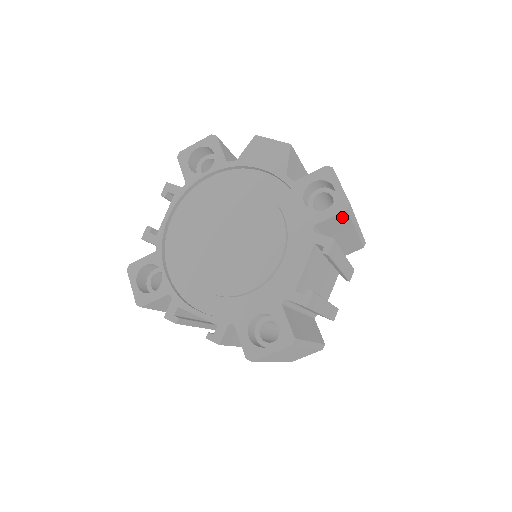
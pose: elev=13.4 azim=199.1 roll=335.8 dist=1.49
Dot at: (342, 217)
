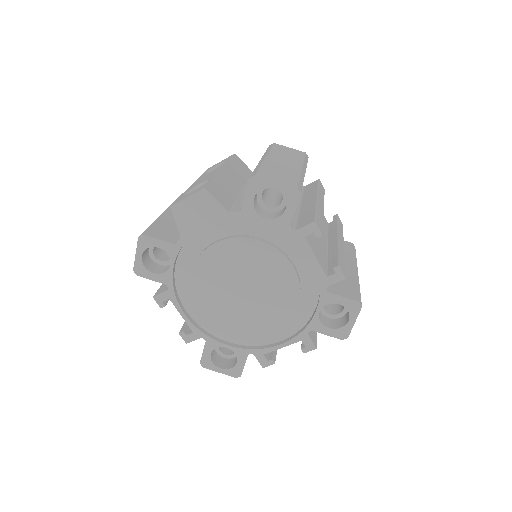
Dot at: occluded
